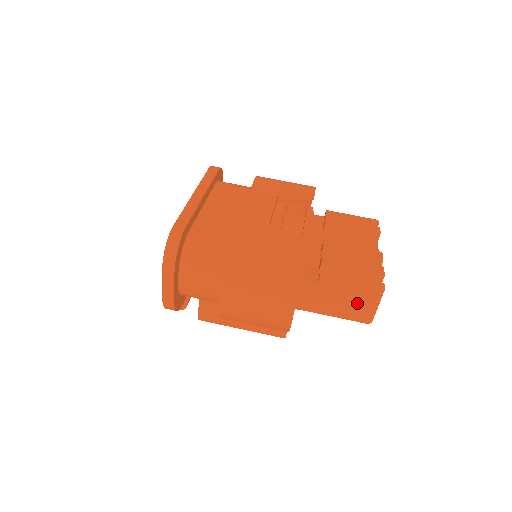
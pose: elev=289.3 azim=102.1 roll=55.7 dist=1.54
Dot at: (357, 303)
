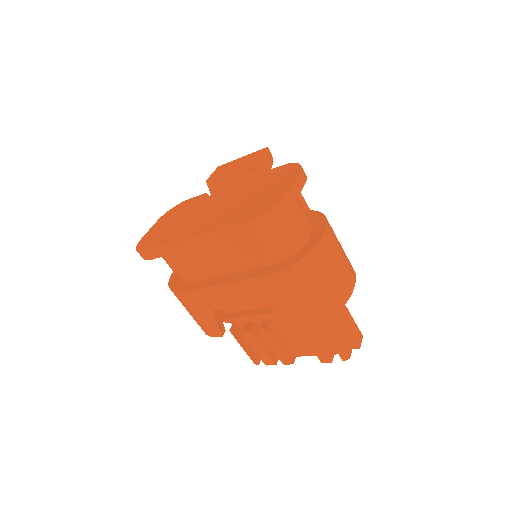
Dot at: occluded
